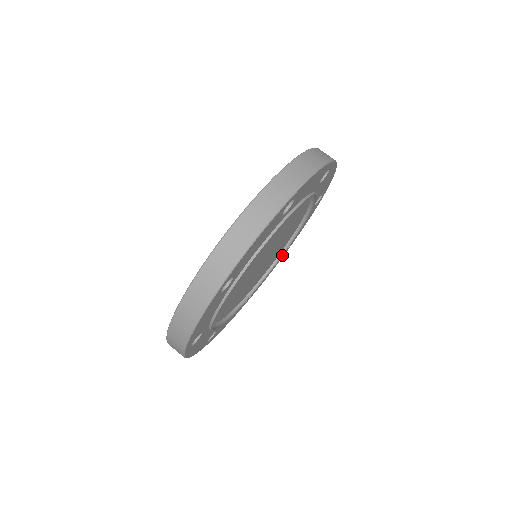
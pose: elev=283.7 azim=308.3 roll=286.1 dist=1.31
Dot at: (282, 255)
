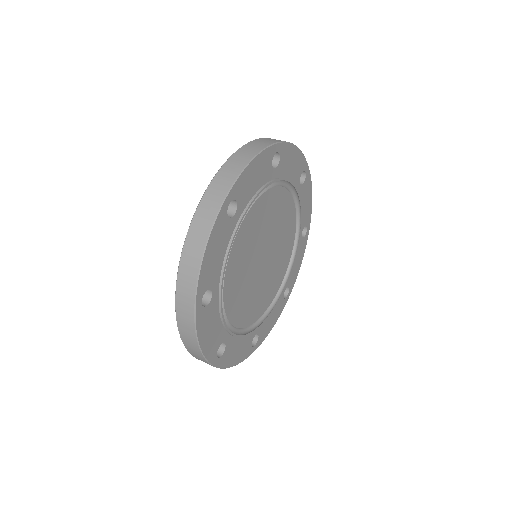
Dot at: (298, 242)
